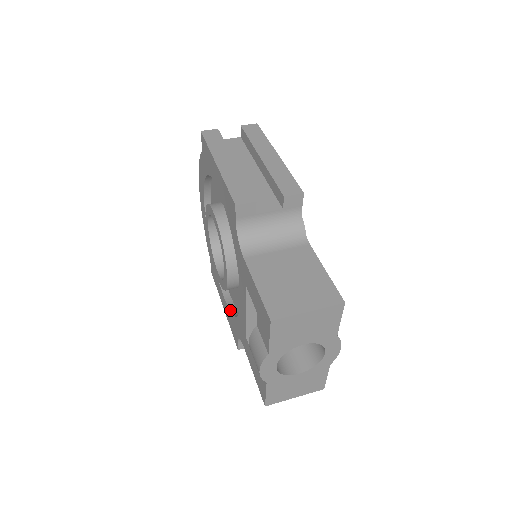
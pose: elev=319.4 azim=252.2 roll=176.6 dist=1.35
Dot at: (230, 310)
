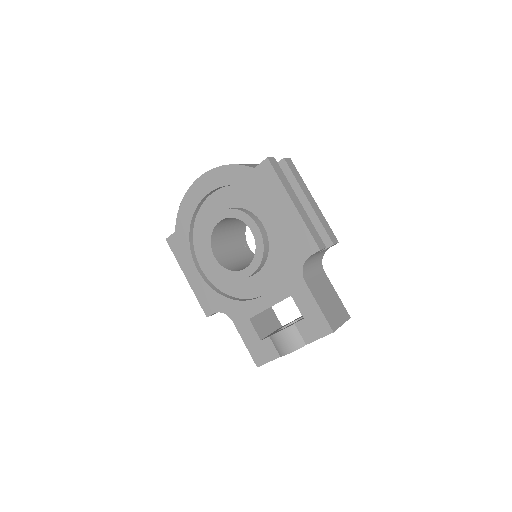
Dot at: (212, 288)
